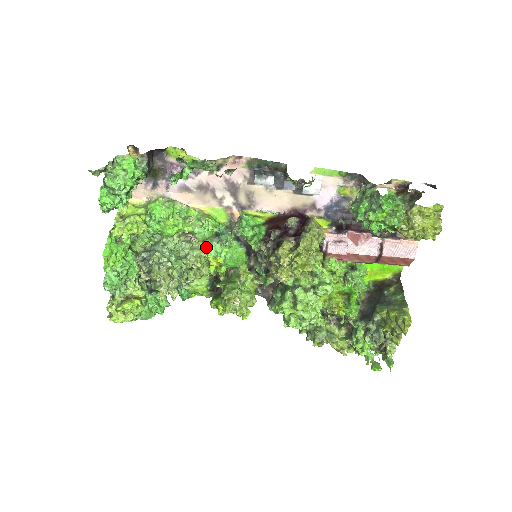
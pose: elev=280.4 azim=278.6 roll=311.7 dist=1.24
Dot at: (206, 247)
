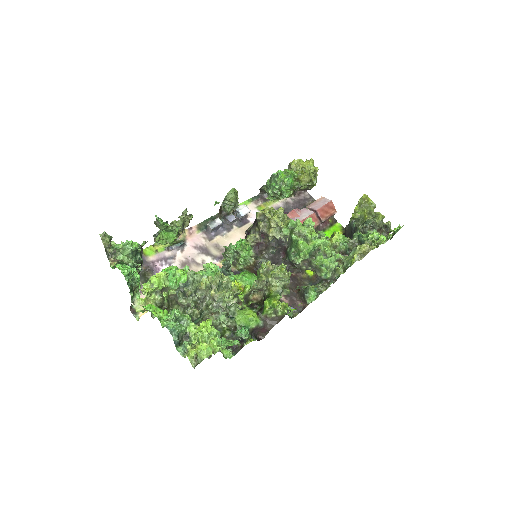
Dot at: occluded
